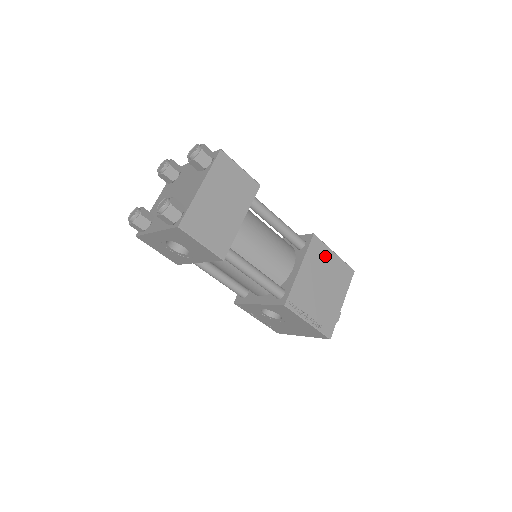
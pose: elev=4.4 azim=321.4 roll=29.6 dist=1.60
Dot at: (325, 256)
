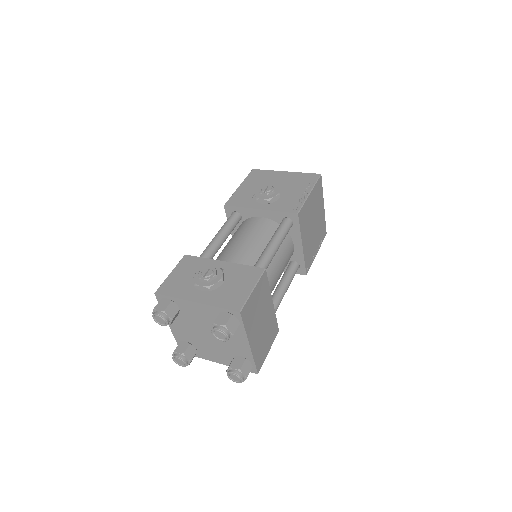
Dot at: (307, 208)
